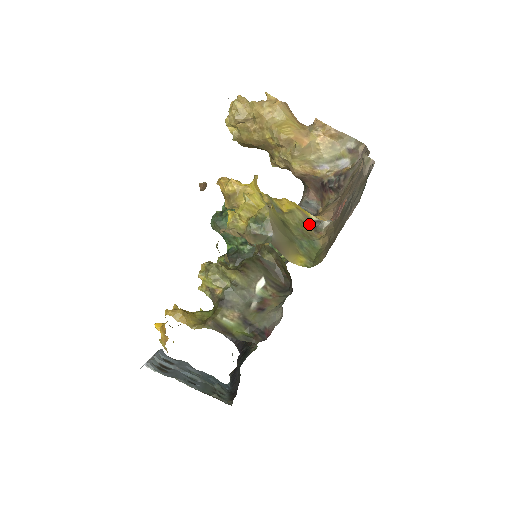
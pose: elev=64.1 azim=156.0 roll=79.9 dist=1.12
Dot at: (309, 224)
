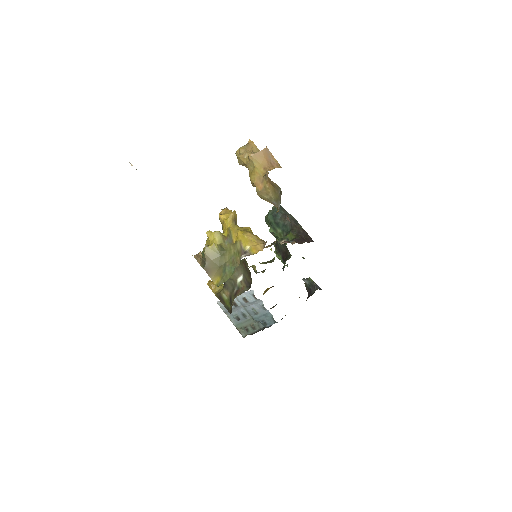
Dot at: (241, 254)
